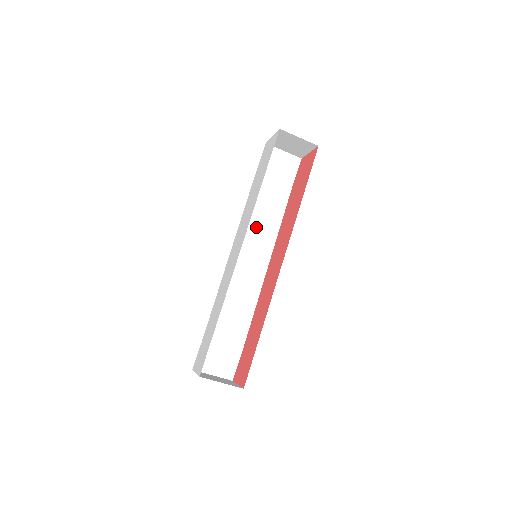
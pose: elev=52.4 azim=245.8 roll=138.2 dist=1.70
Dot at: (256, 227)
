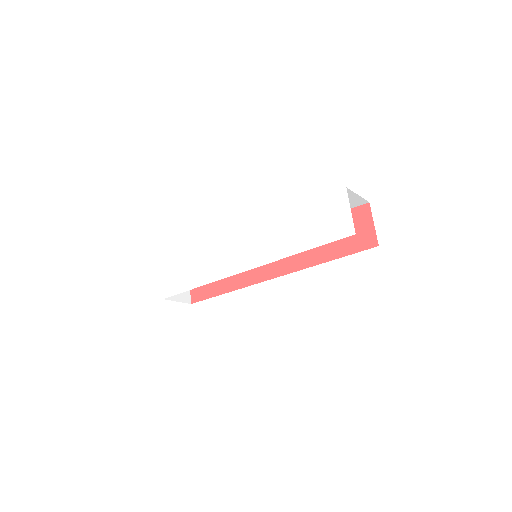
Dot at: occluded
